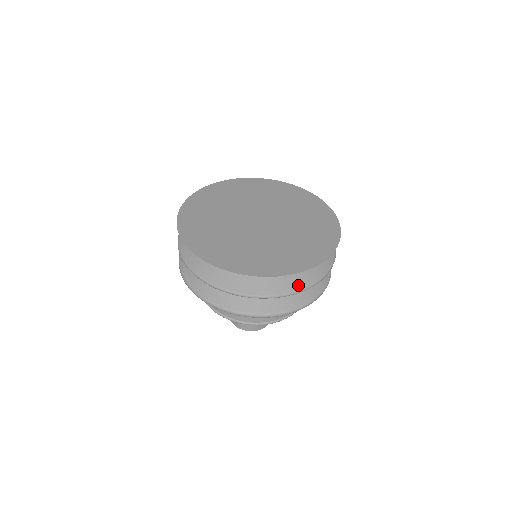
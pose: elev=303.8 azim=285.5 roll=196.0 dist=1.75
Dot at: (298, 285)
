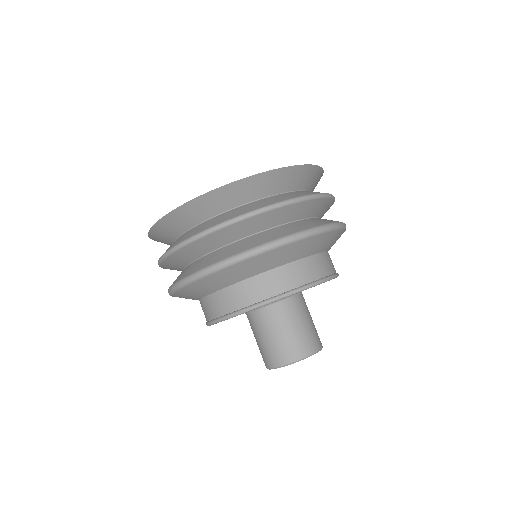
Dot at: occluded
